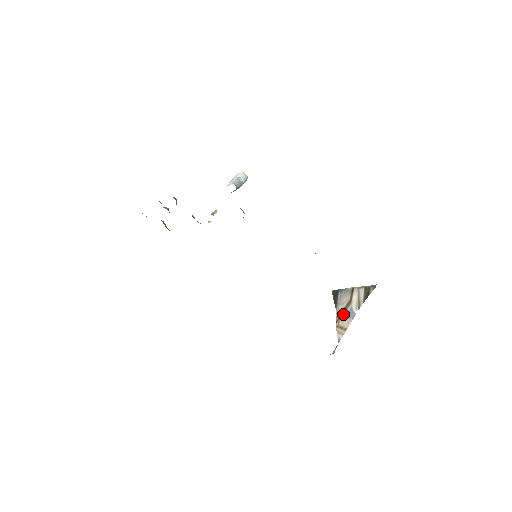
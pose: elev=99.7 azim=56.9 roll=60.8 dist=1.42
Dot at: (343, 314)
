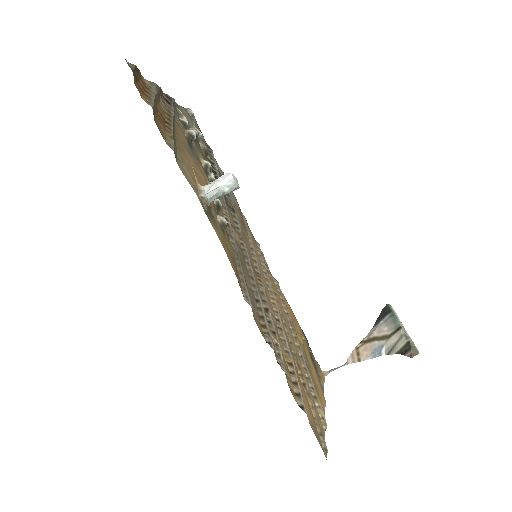
Dot at: (371, 342)
